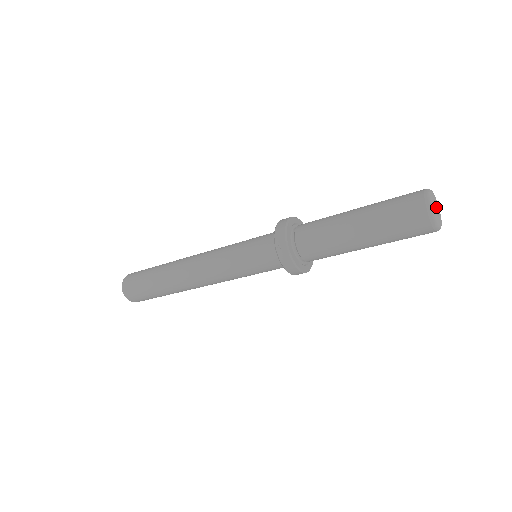
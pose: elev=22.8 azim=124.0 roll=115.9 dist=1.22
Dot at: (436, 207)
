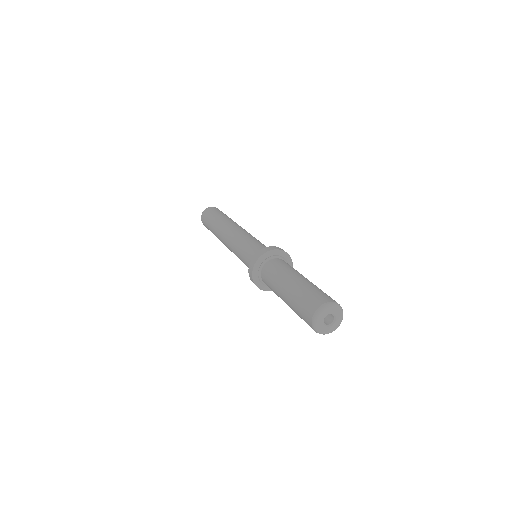
Dot at: (335, 318)
